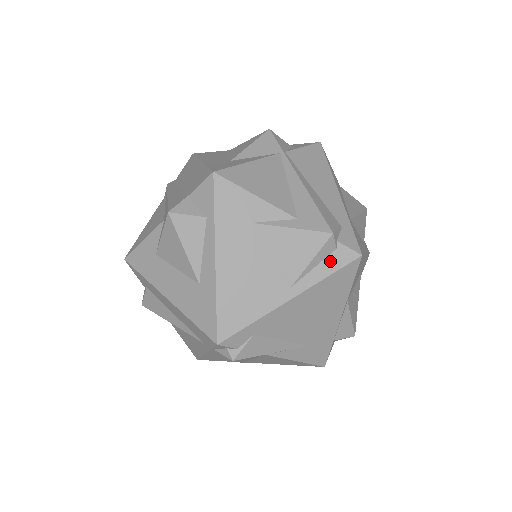
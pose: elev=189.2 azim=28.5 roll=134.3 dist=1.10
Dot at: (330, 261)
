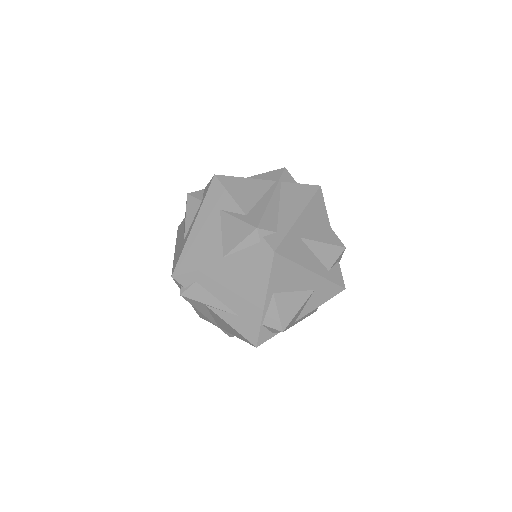
Dot at: (253, 249)
